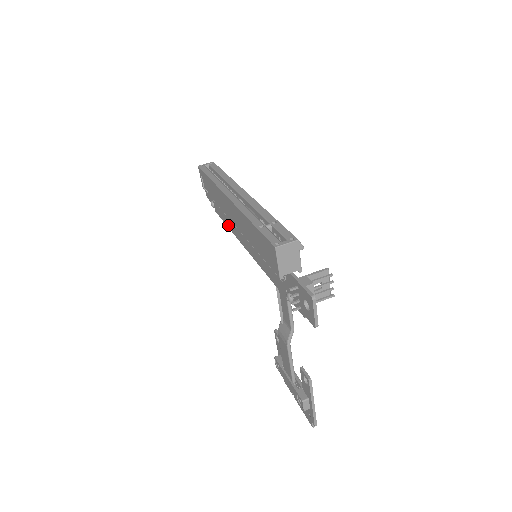
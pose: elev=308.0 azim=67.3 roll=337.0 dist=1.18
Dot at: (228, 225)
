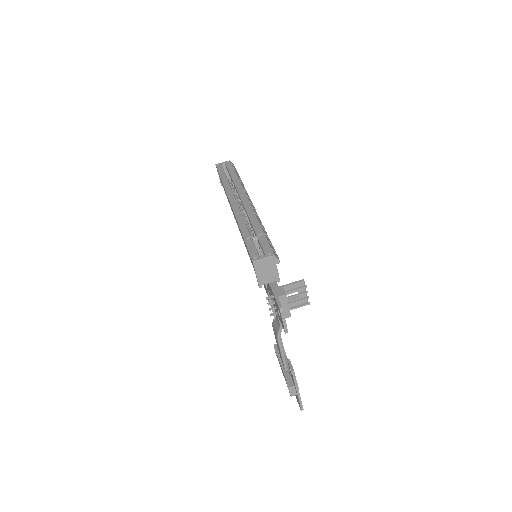
Dot at: occluded
